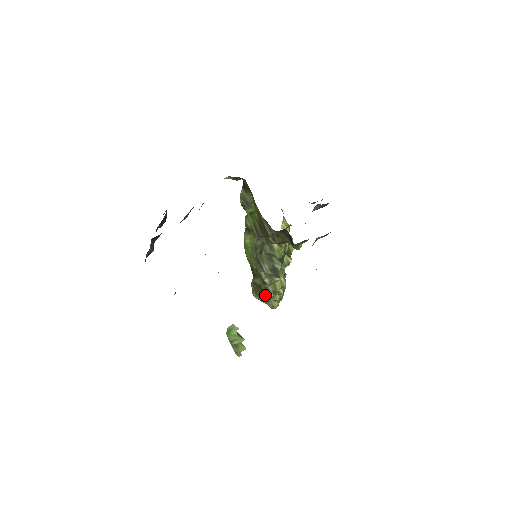
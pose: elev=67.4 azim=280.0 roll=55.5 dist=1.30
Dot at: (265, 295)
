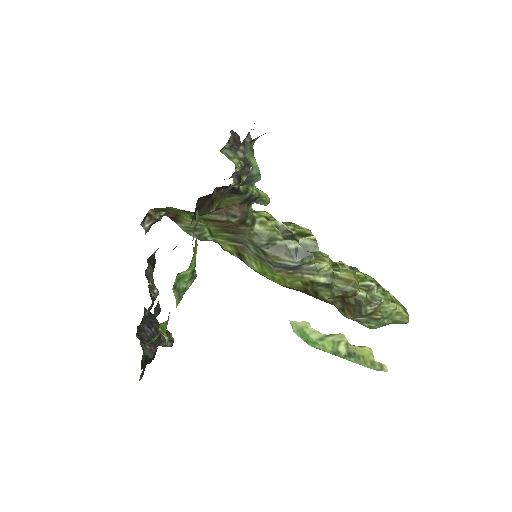
Dot at: (360, 304)
